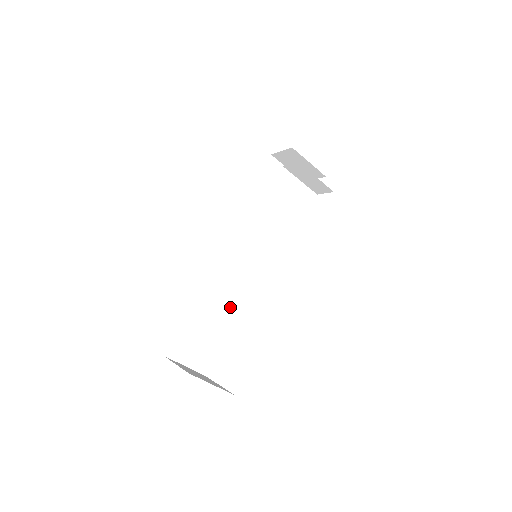
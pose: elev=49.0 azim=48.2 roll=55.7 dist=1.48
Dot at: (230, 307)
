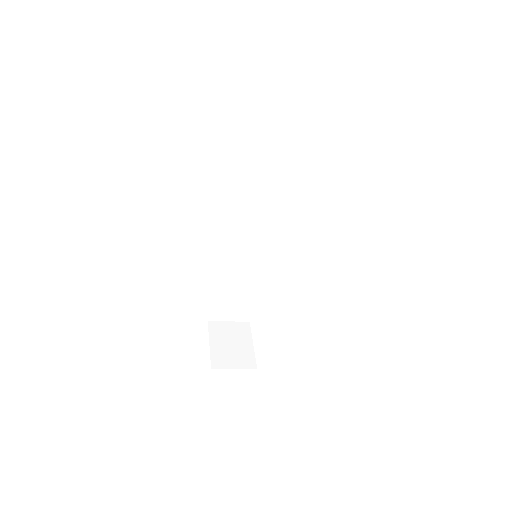
Dot at: (253, 279)
